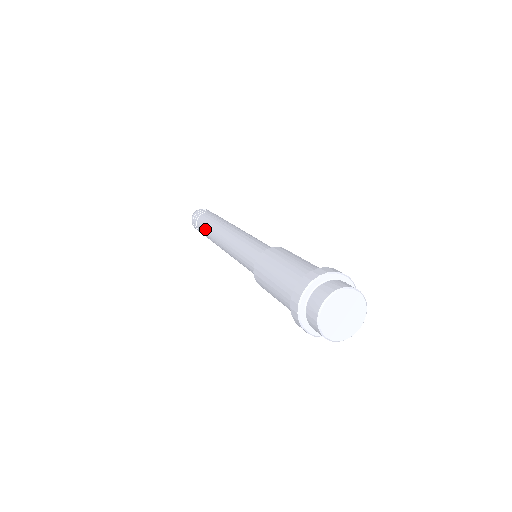
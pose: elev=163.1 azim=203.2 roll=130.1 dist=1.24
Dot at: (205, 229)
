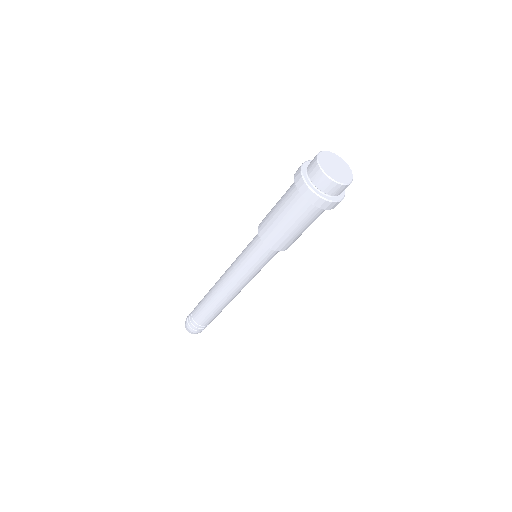
Dot at: (203, 304)
